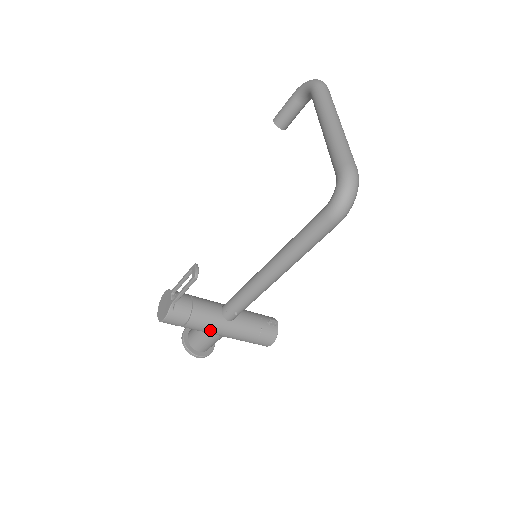
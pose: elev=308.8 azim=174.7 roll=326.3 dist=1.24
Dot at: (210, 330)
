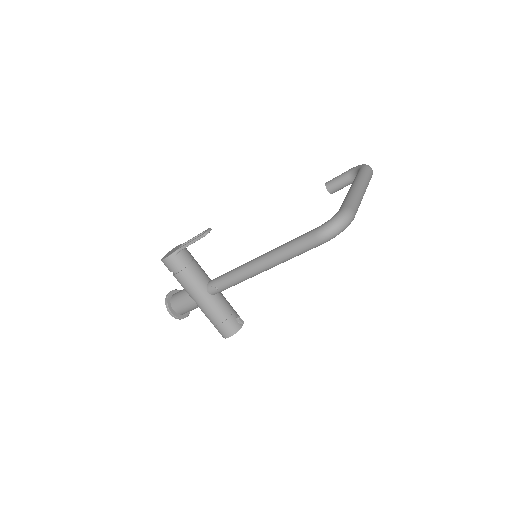
Dot at: (191, 291)
